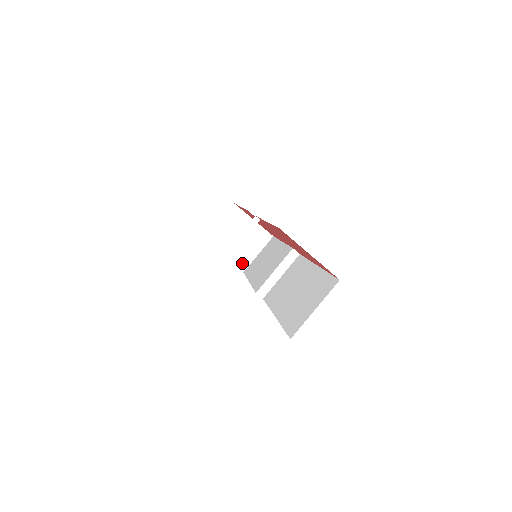
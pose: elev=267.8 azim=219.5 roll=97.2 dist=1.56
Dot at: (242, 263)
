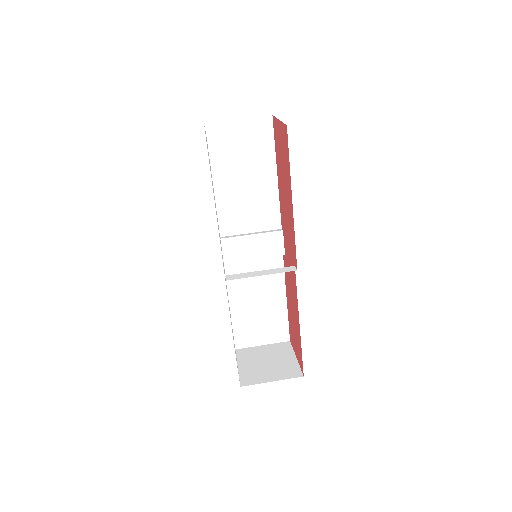
Dot at: (248, 380)
